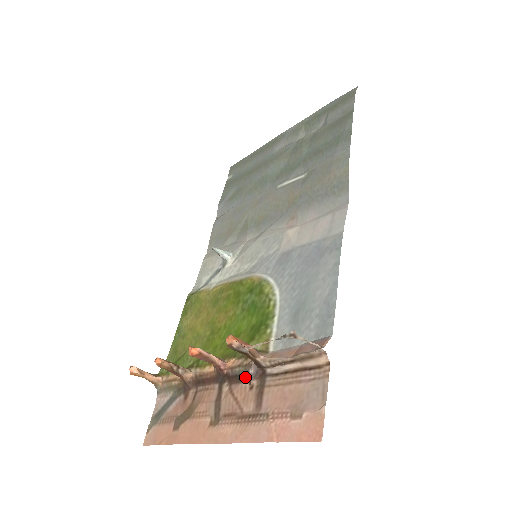
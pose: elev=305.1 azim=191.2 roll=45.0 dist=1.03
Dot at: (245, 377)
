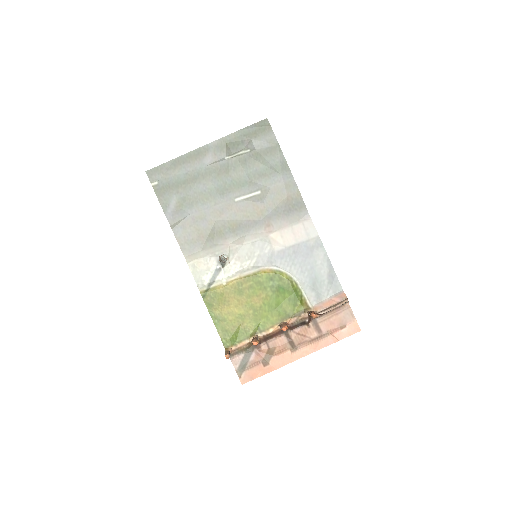
Dot at: (303, 324)
